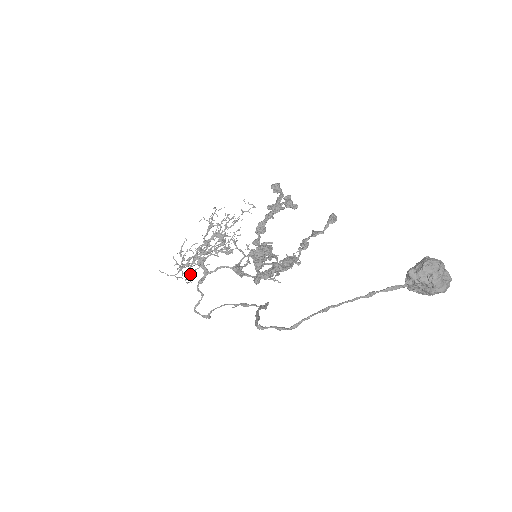
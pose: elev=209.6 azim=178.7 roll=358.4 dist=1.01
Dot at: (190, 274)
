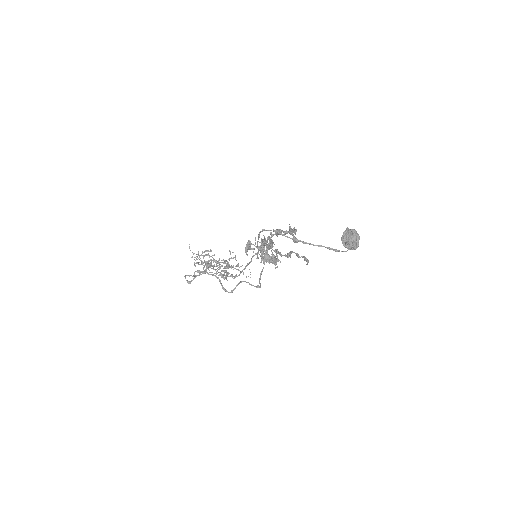
Dot at: occluded
